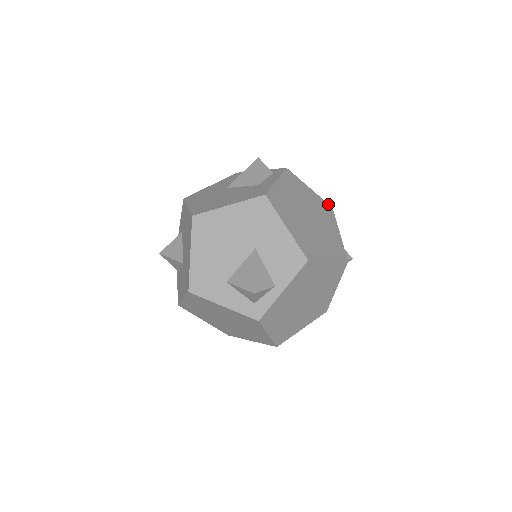
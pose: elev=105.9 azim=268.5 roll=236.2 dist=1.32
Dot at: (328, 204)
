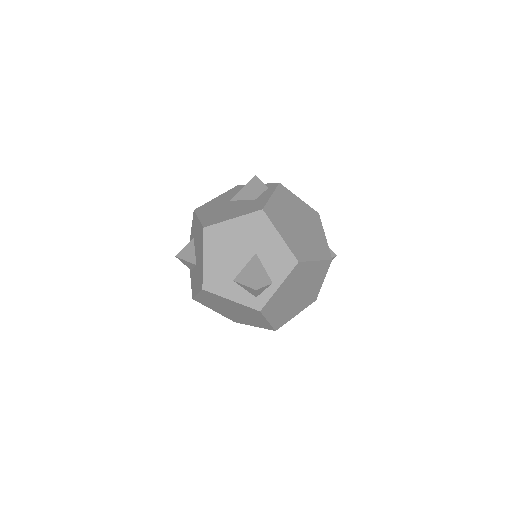
Dot at: (315, 211)
